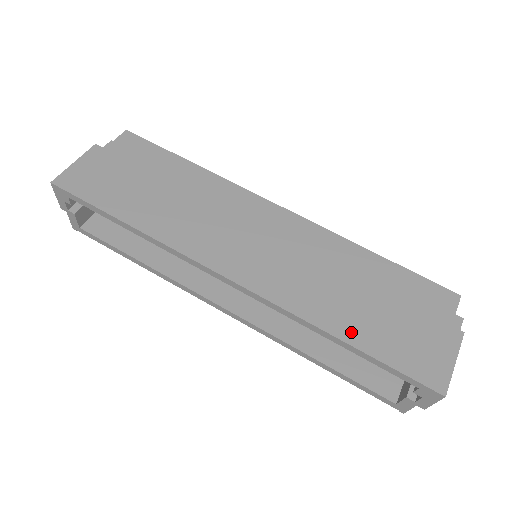
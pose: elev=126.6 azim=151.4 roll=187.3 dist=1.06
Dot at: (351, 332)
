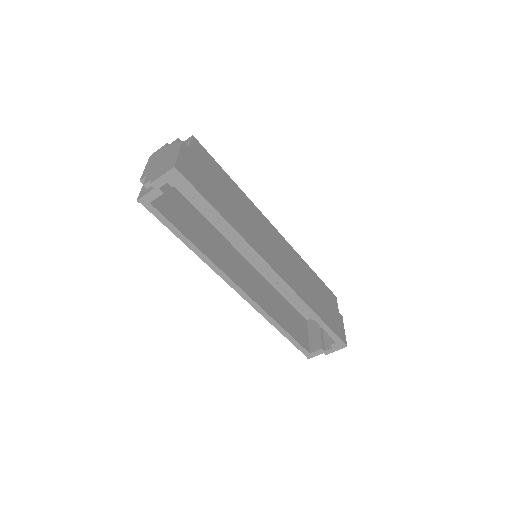
Dot at: (318, 311)
